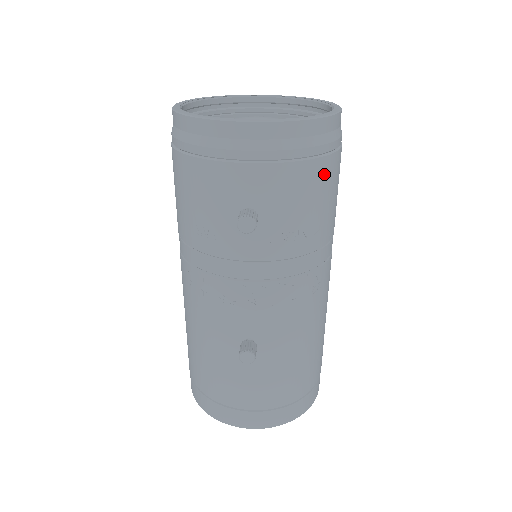
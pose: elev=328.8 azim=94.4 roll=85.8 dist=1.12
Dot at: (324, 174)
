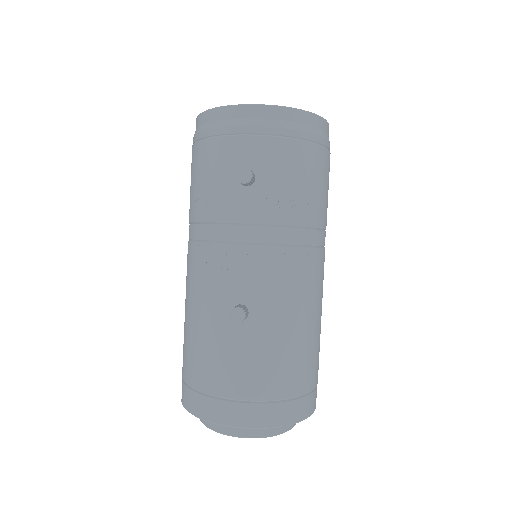
Dot at: (313, 159)
